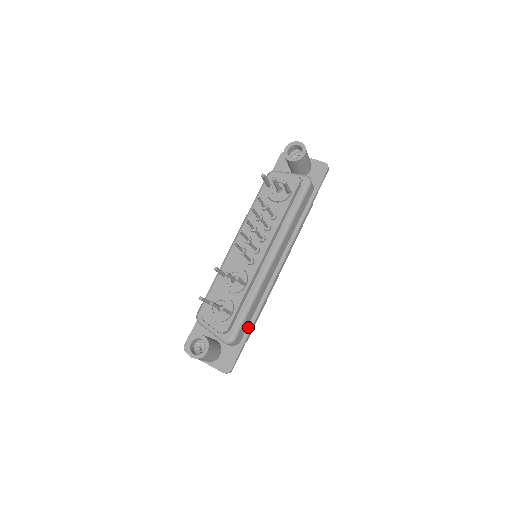
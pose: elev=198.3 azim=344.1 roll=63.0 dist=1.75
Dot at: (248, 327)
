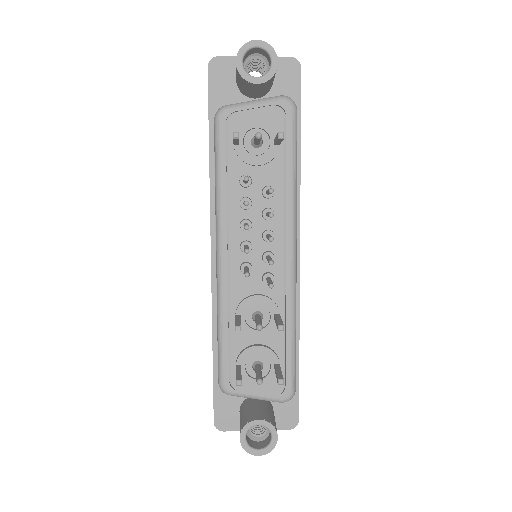
Dot at: occluded
